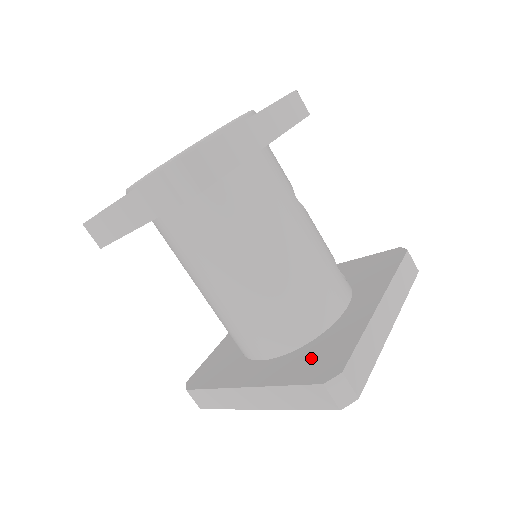
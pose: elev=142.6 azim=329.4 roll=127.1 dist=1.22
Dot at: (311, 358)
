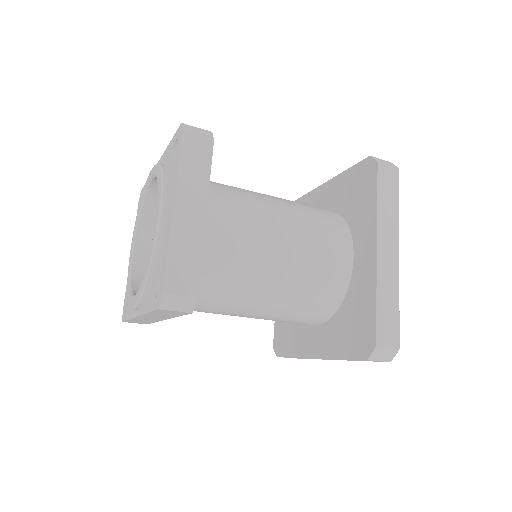
Dot at: (357, 199)
